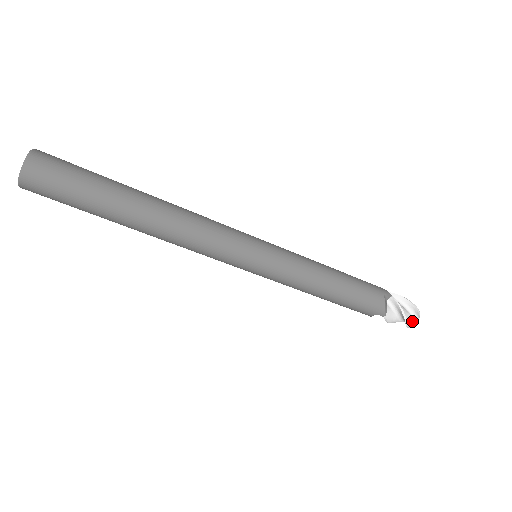
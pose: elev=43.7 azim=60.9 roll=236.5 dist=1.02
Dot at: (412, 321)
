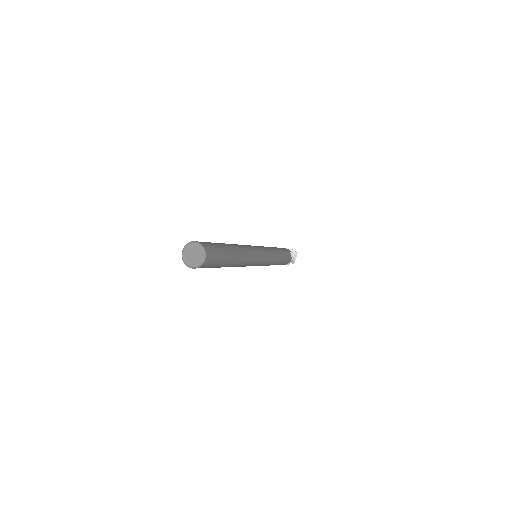
Dot at: occluded
